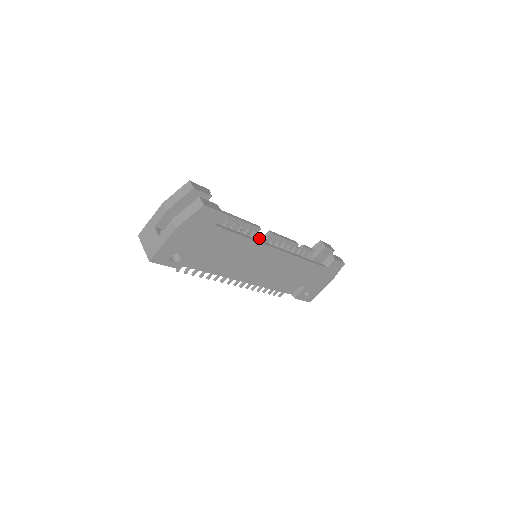
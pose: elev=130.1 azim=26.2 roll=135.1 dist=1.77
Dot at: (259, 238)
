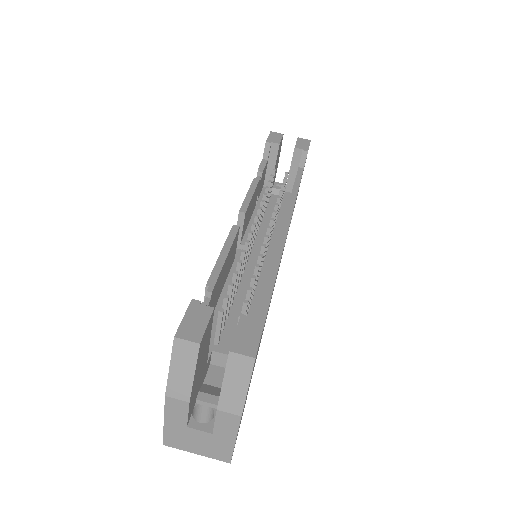
Dot at: (262, 248)
